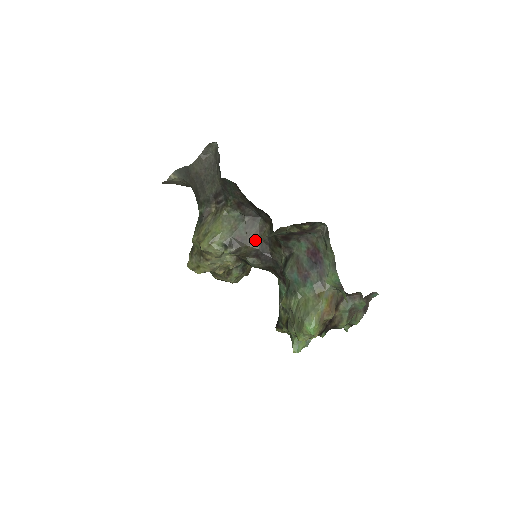
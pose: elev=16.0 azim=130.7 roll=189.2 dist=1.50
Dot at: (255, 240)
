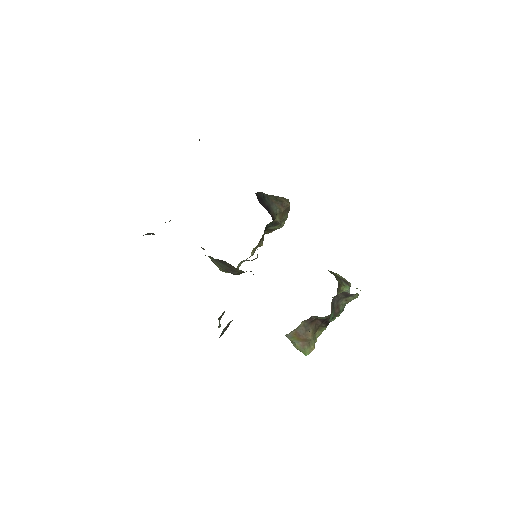
Dot at: (236, 270)
